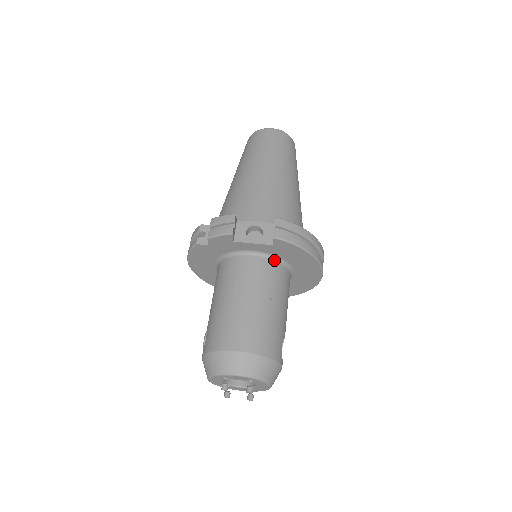
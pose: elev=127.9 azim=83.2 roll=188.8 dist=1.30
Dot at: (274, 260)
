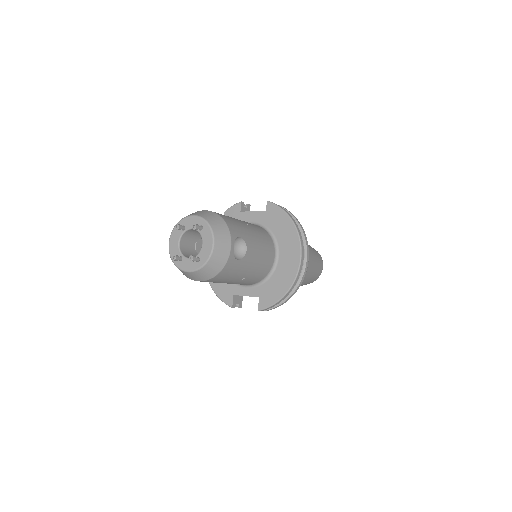
Dot at: (264, 229)
